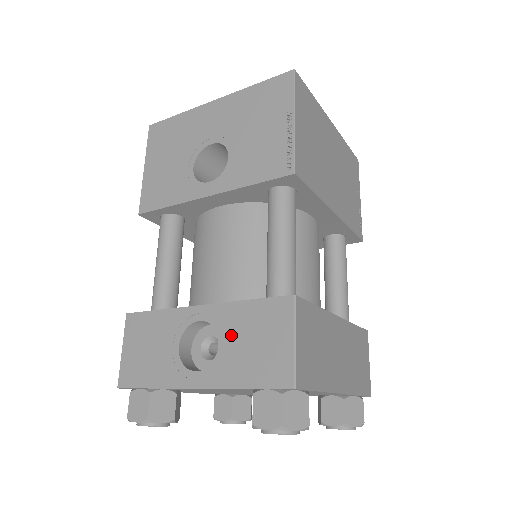
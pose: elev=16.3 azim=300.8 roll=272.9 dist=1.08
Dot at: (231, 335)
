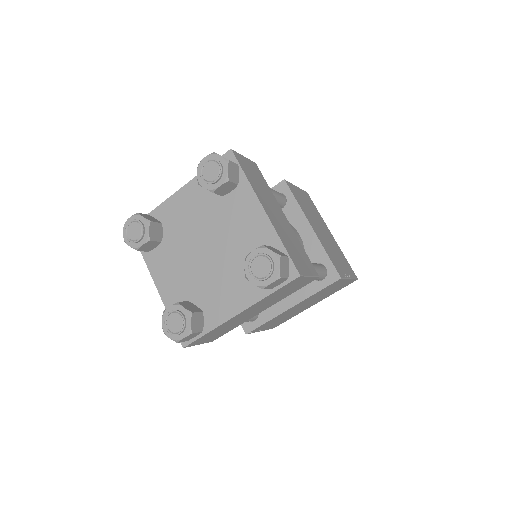
Dot at: occluded
